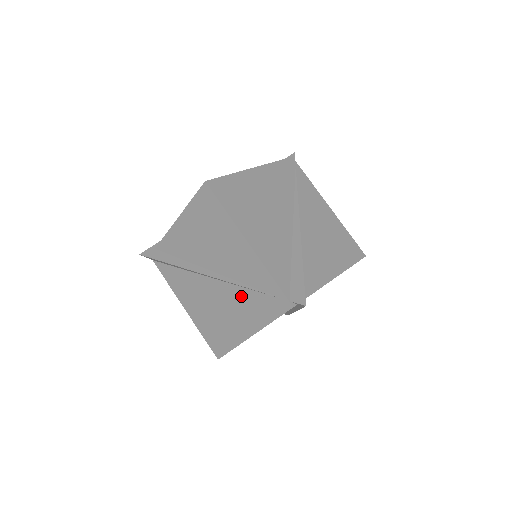
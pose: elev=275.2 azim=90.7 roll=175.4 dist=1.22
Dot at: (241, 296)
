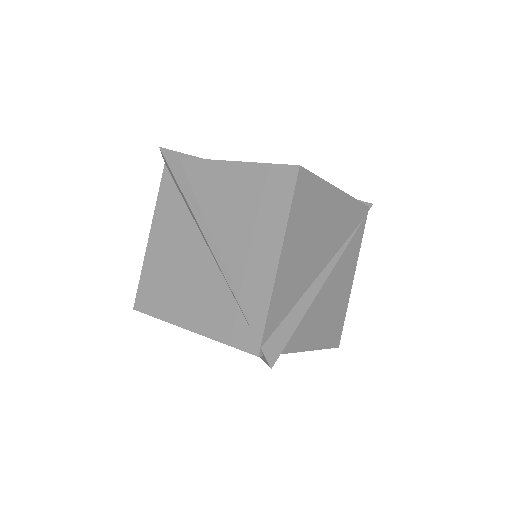
Dot at: (218, 291)
